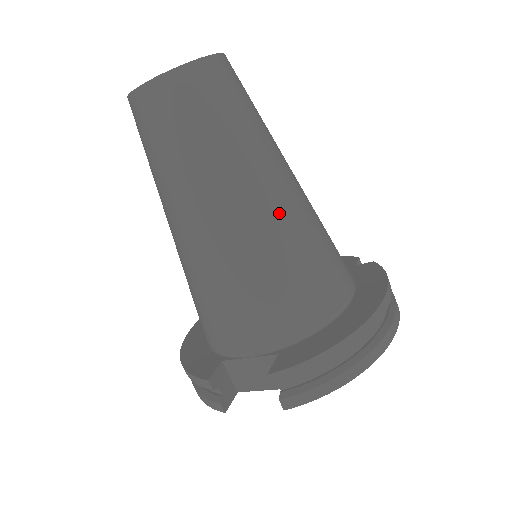
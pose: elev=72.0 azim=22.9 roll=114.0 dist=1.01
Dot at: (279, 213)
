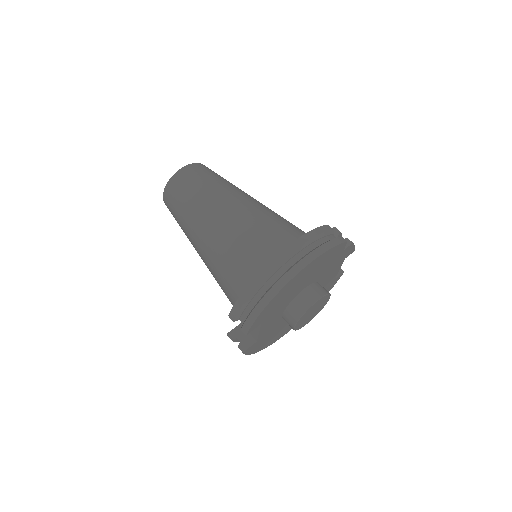
Dot at: (223, 226)
